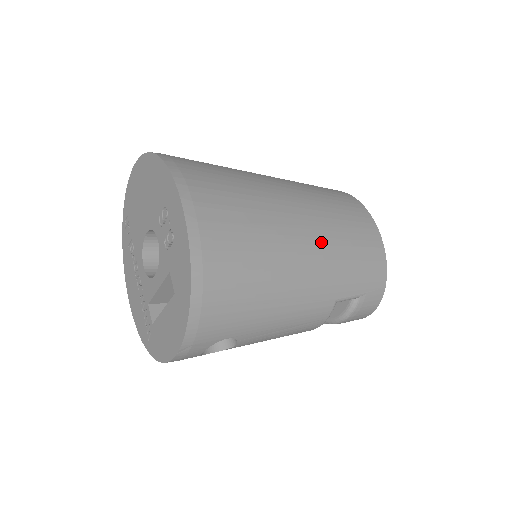
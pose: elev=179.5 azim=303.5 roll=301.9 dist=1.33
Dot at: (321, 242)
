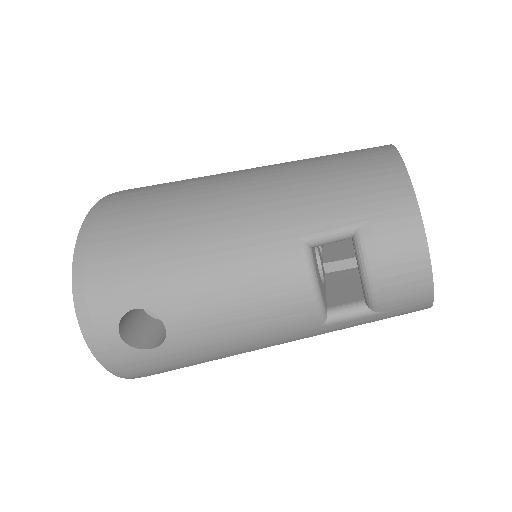
Dot at: (265, 182)
